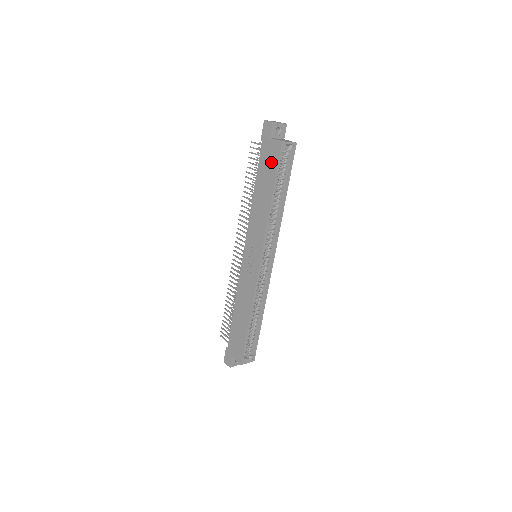
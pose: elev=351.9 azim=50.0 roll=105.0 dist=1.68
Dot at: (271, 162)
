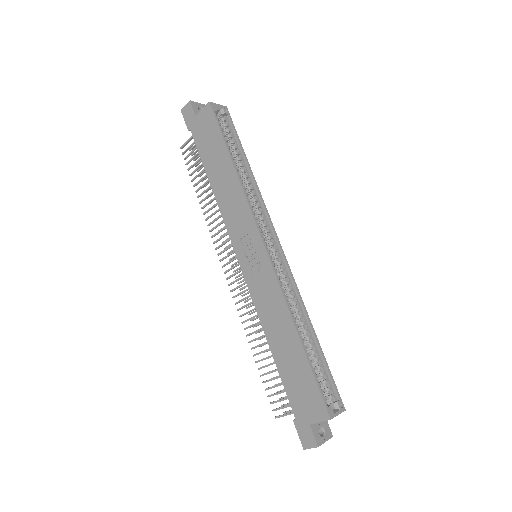
Dot at: (210, 133)
